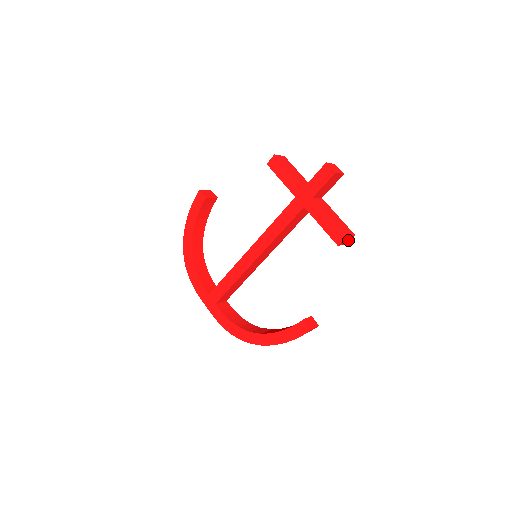
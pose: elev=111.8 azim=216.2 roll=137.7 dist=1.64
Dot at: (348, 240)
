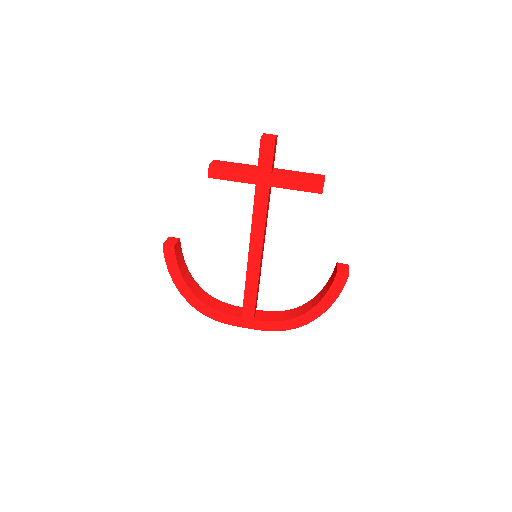
Dot at: occluded
